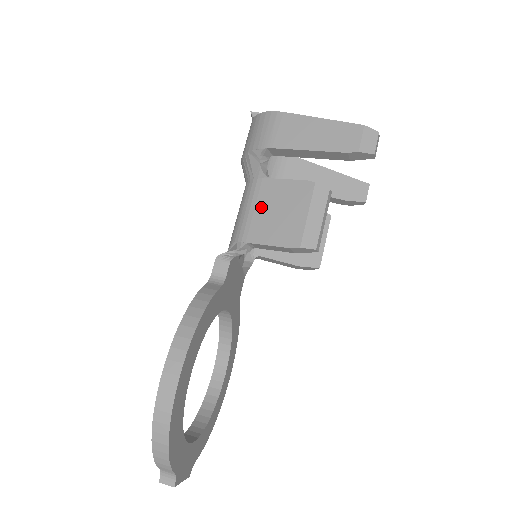
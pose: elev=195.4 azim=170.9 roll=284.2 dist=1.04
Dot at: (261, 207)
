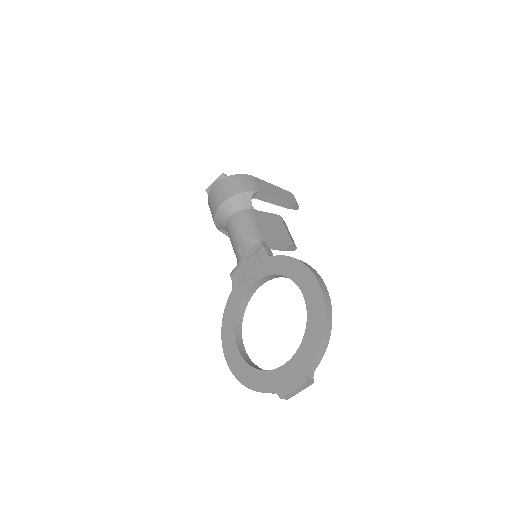
Dot at: (261, 224)
